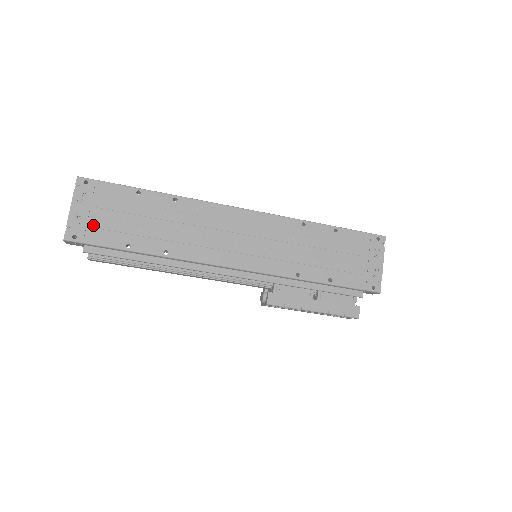
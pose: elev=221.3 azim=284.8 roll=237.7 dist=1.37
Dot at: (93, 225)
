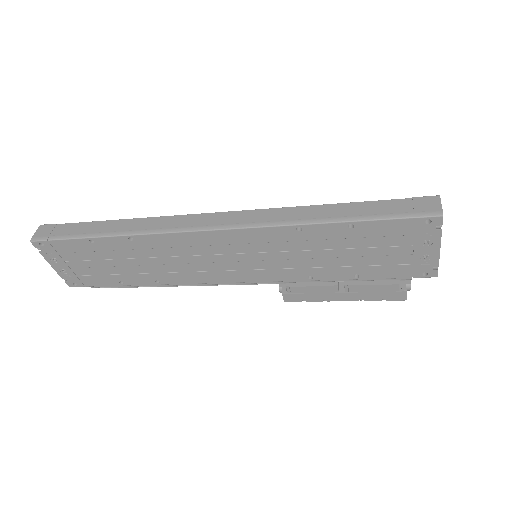
Dot at: (80, 274)
